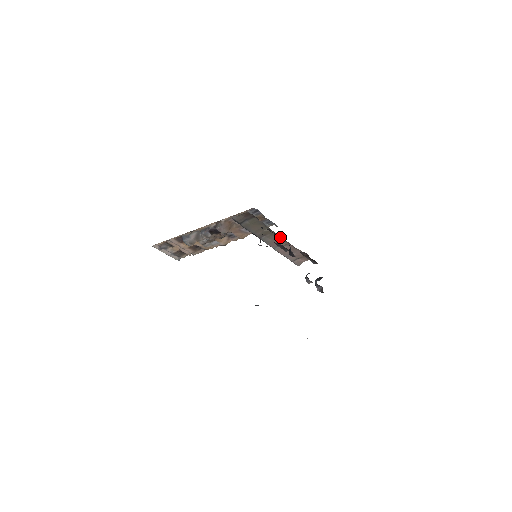
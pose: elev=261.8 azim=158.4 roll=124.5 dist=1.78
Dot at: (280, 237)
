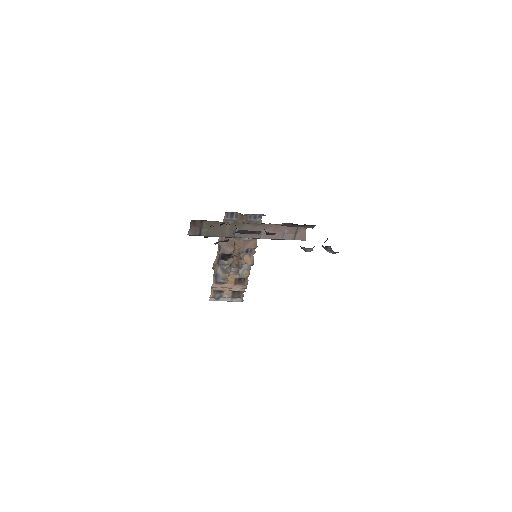
Dot at: (249, 224)
